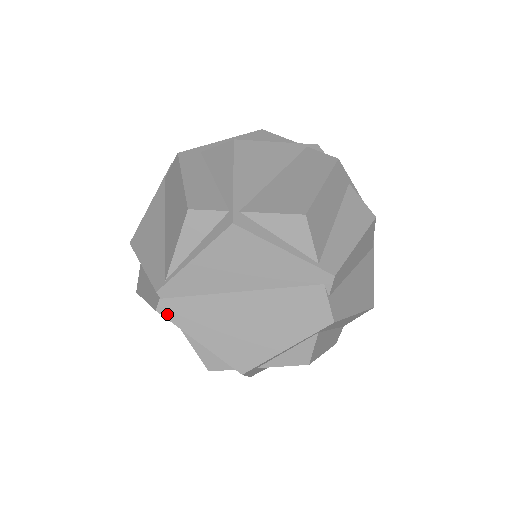
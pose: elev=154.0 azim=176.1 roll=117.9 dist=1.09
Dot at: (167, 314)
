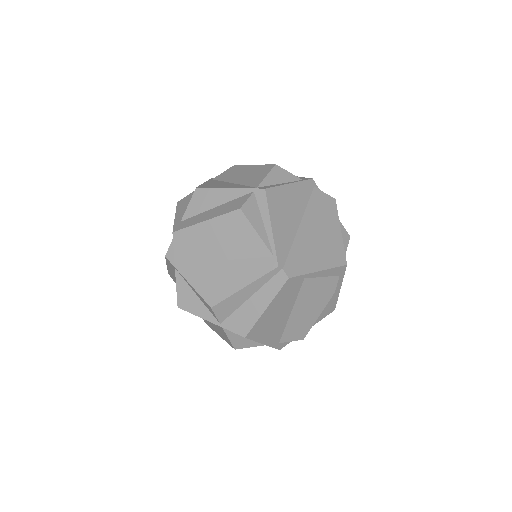
Dot at: (294, 274)
